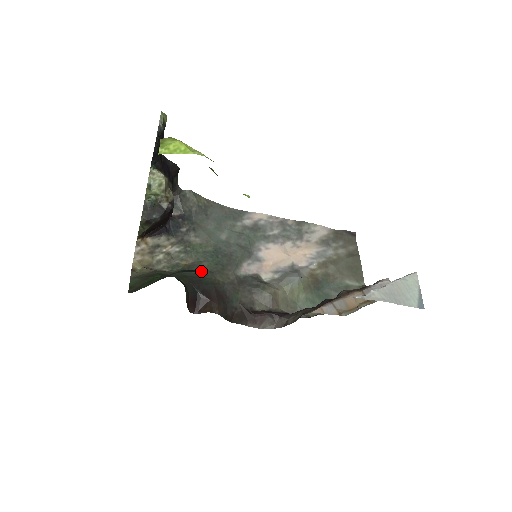
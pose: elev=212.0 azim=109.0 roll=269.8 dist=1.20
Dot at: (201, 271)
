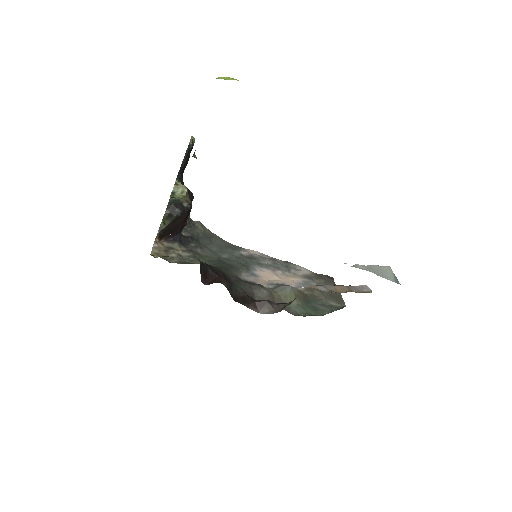
Dot at: occluded
